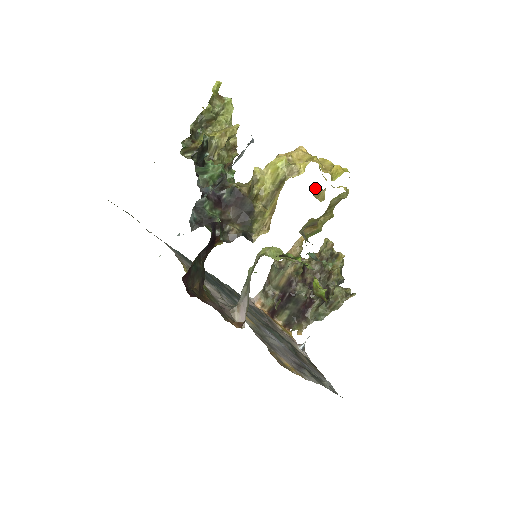
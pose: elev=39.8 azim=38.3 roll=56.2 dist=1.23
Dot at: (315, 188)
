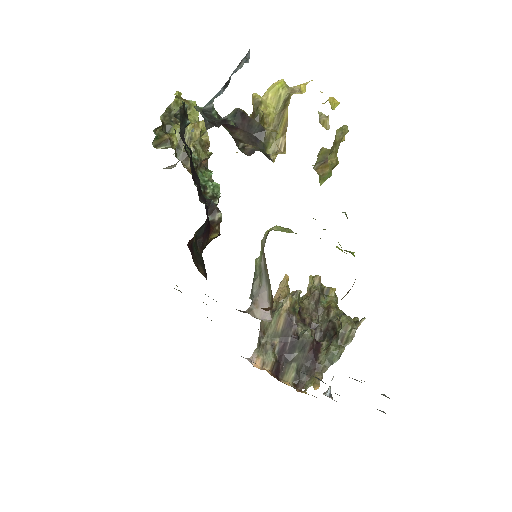
Dot at: (319, 113)
